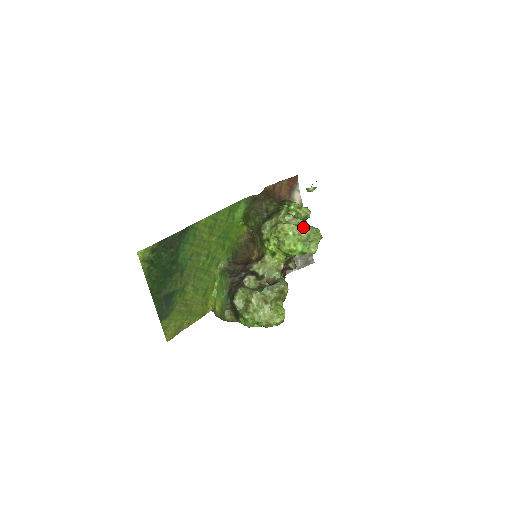
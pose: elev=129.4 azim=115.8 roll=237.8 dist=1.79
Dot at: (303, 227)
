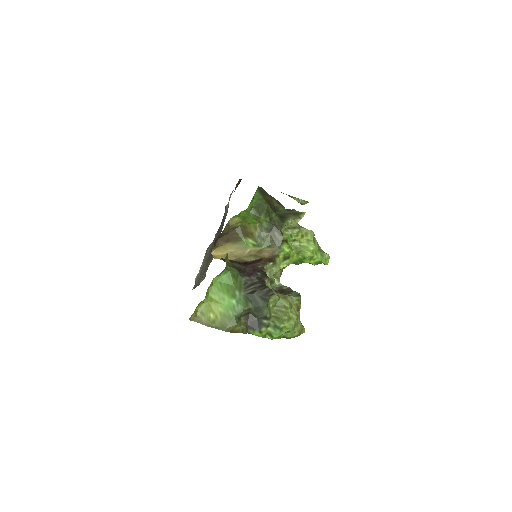
Dot at: occluded
